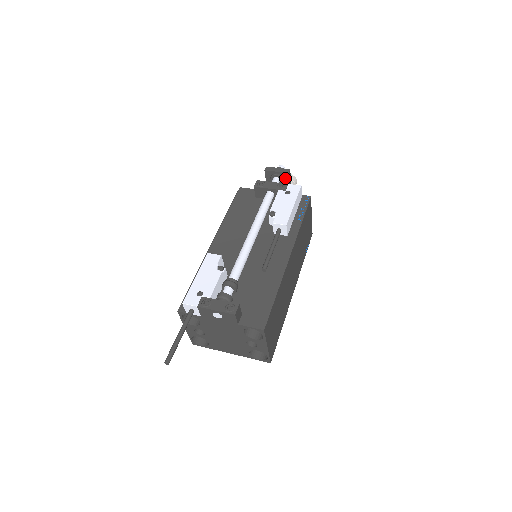
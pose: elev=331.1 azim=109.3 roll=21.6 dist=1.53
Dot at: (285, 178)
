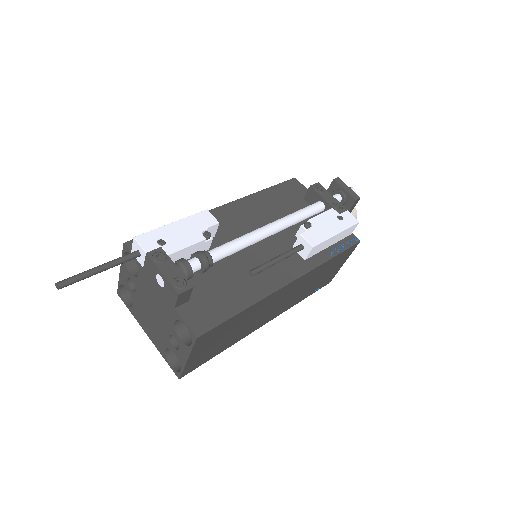
Dot at: (348, 203)
